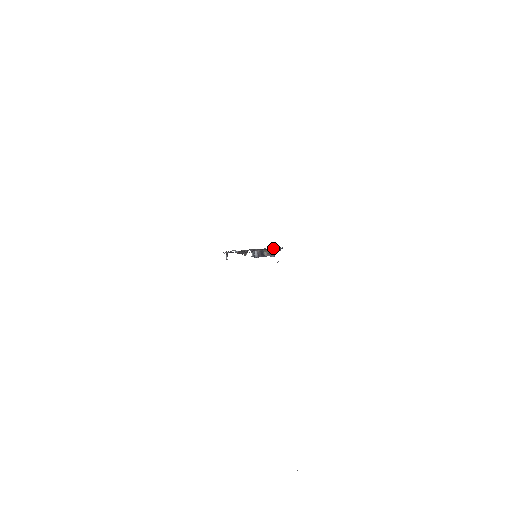
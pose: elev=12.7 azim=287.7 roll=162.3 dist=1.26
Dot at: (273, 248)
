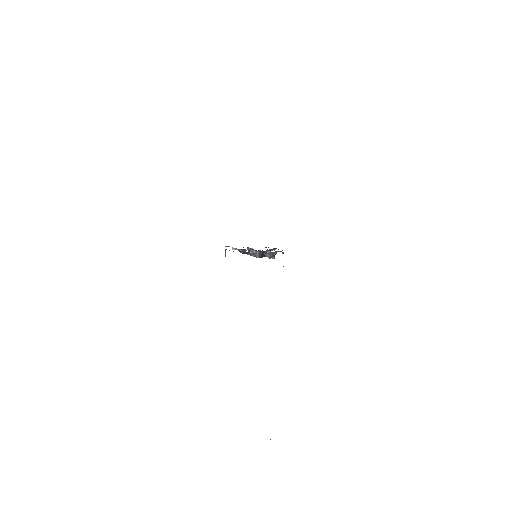
Dot at: occluded
